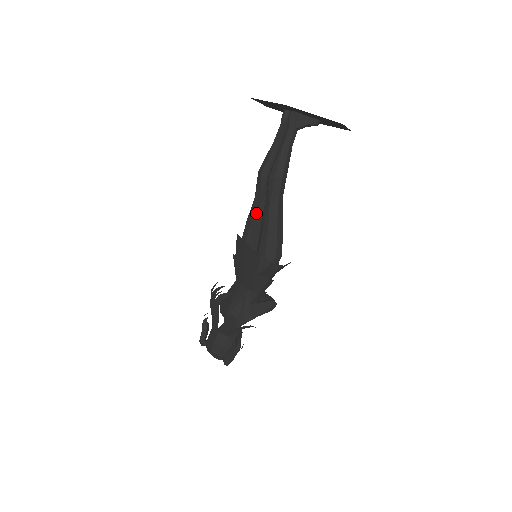
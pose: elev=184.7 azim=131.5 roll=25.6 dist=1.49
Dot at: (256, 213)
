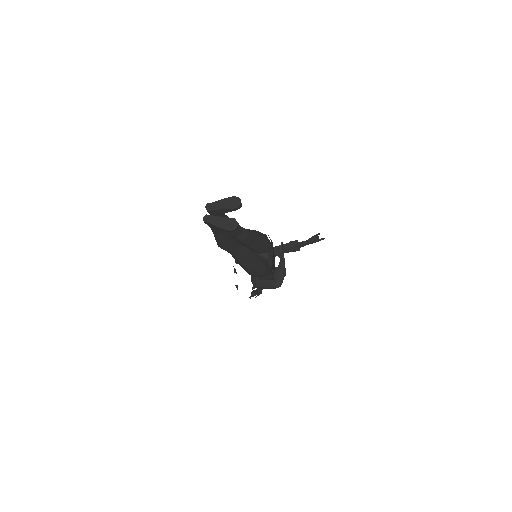
Dot at: occluded
